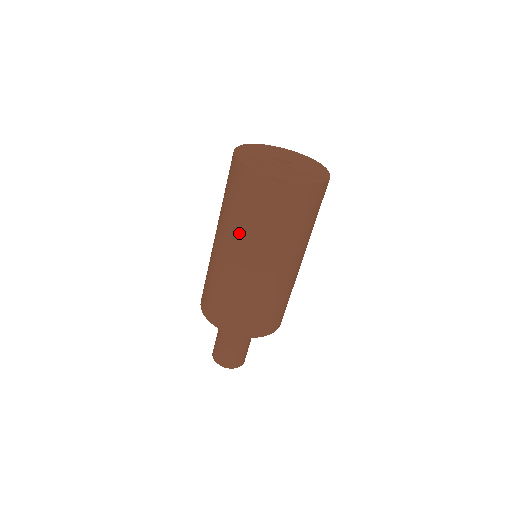
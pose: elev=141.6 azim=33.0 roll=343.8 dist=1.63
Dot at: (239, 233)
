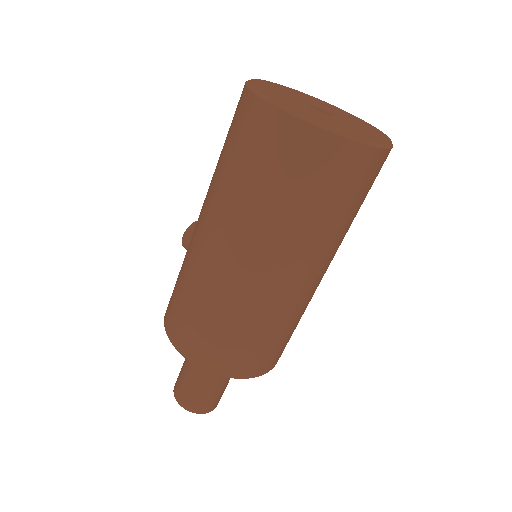
Dot at: (265, 230)
